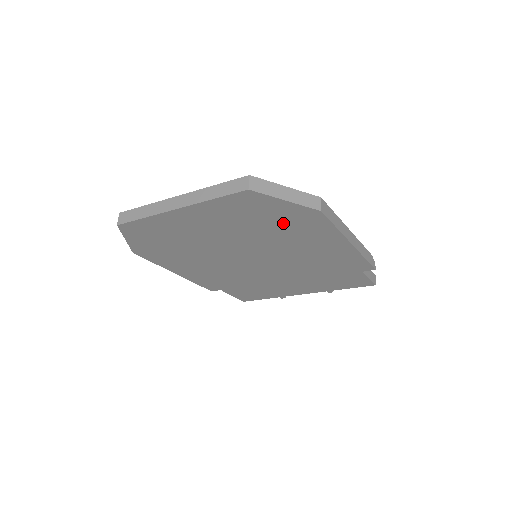
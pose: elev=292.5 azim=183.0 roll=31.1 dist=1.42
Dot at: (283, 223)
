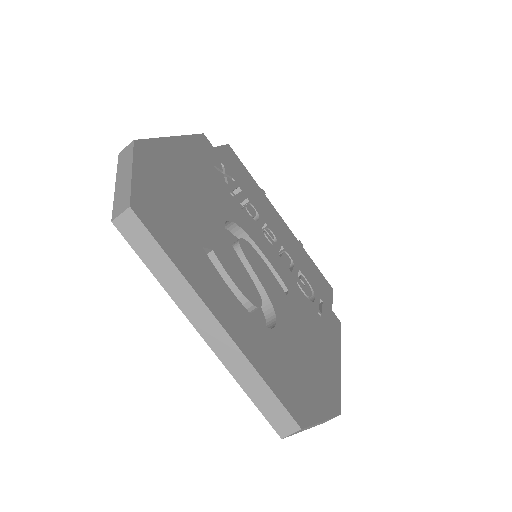
Dot at: occluded
